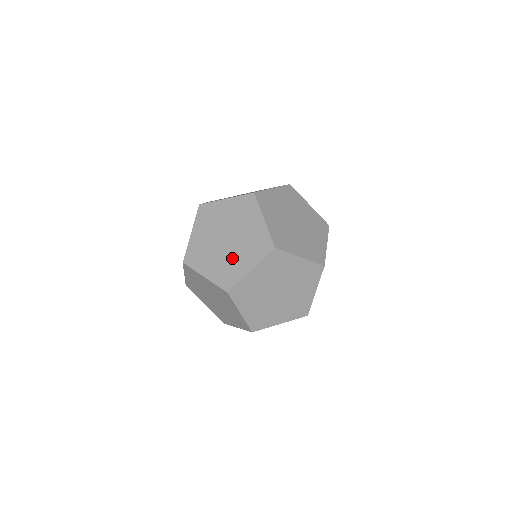
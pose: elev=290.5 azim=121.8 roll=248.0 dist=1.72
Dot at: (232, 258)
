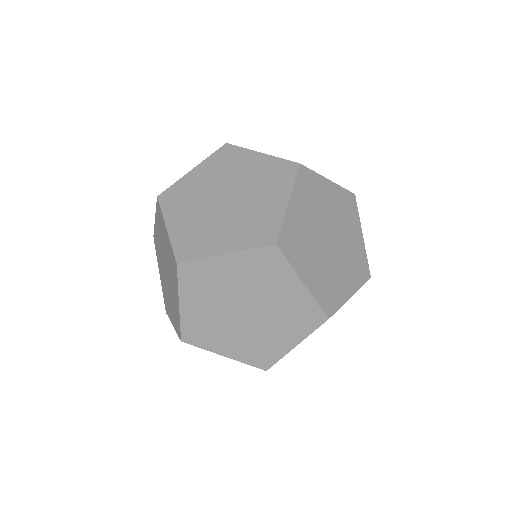
Dot at: (250, 209)
